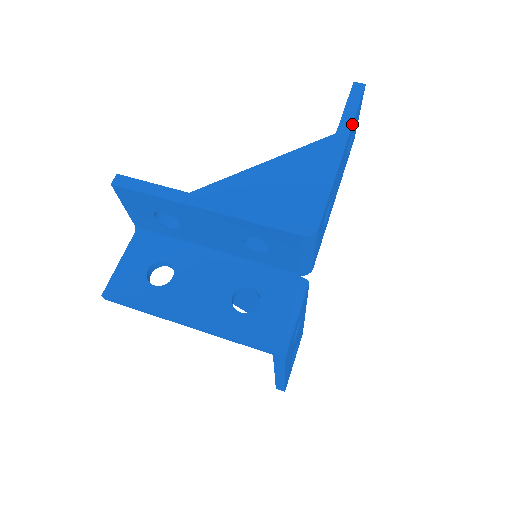
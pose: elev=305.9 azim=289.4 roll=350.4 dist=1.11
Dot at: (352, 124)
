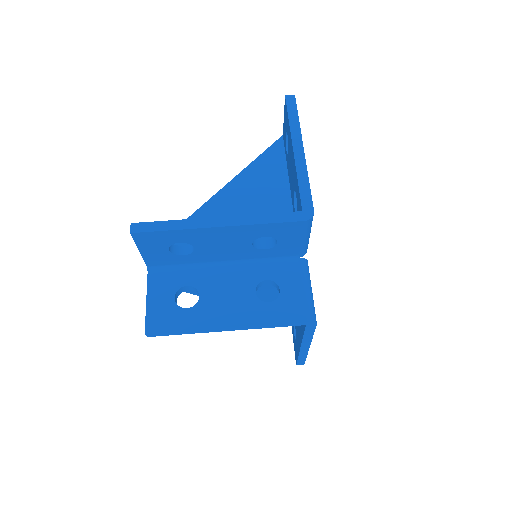
Dot at: (300, 128)
